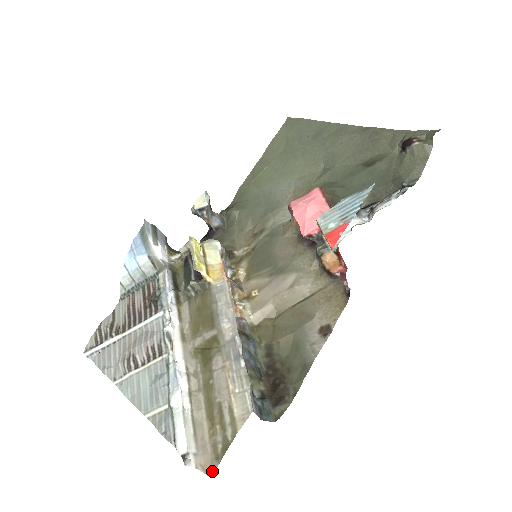
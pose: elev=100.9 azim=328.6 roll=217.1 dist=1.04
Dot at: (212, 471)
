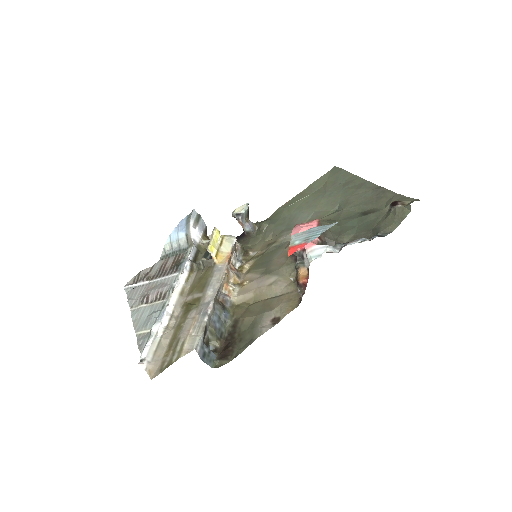
Dot at: (154, 376)
